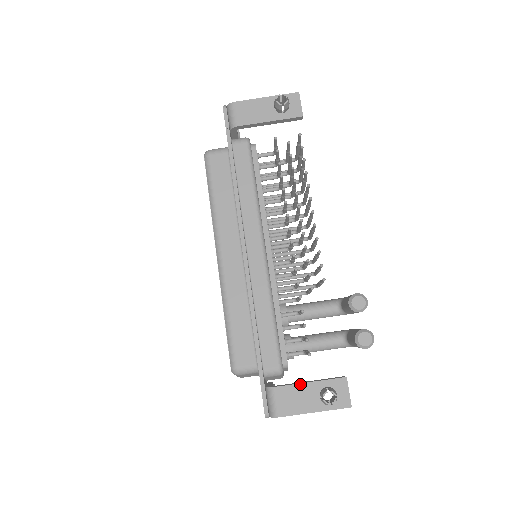
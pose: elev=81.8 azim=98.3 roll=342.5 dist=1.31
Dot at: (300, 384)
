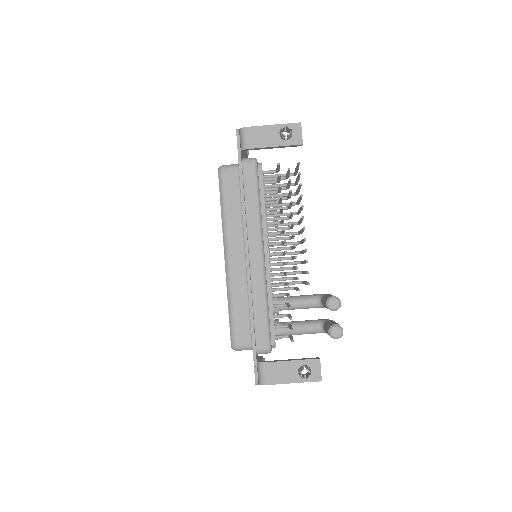
Dot at: (284, 361)
